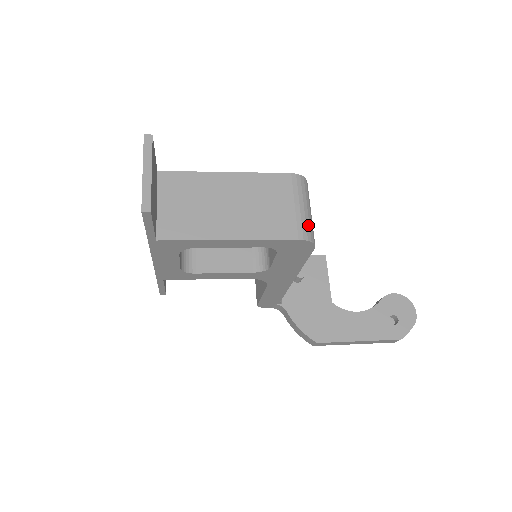
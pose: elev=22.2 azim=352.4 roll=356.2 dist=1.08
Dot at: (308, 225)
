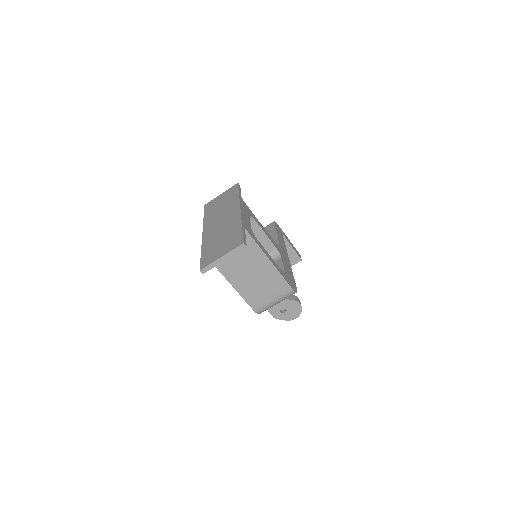
Dot at: (267, 309)
